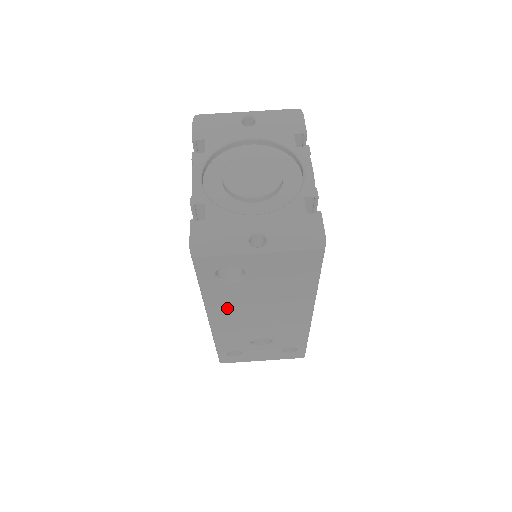
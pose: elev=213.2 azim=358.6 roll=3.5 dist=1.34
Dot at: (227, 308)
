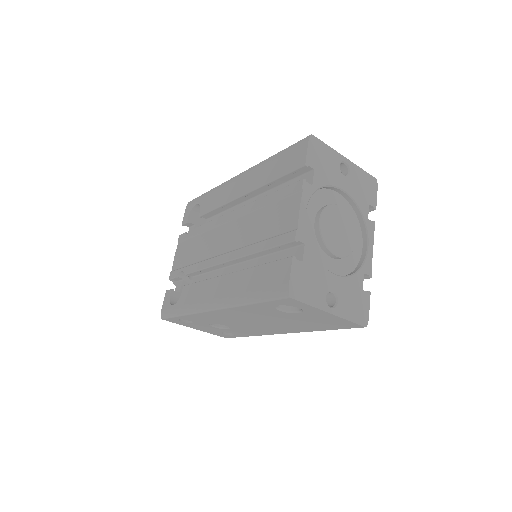
Dot at: (244, 313)
